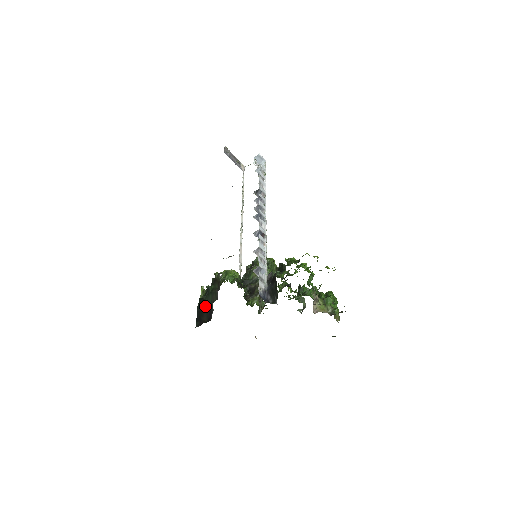
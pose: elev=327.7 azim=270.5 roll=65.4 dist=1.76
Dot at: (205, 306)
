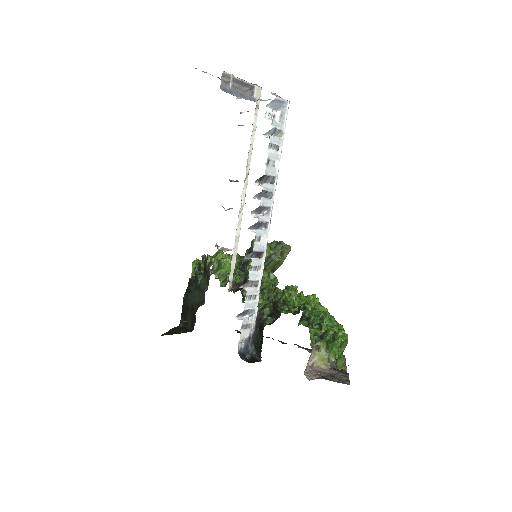
Dot at: (191, 303)
